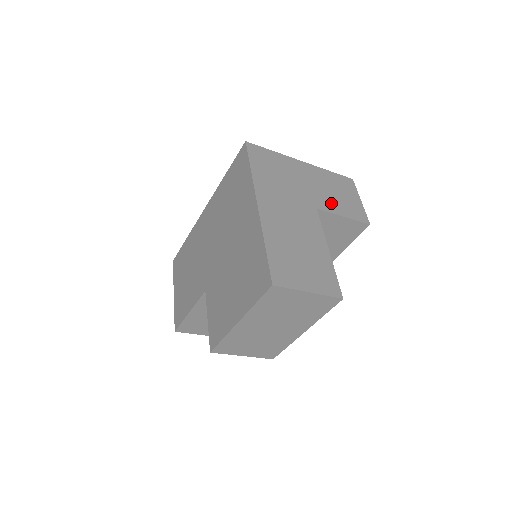
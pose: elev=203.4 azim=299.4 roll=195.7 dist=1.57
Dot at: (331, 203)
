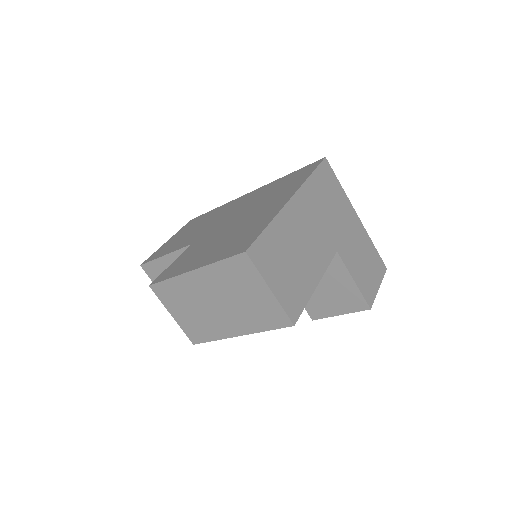
Dot at: (353, 262)
